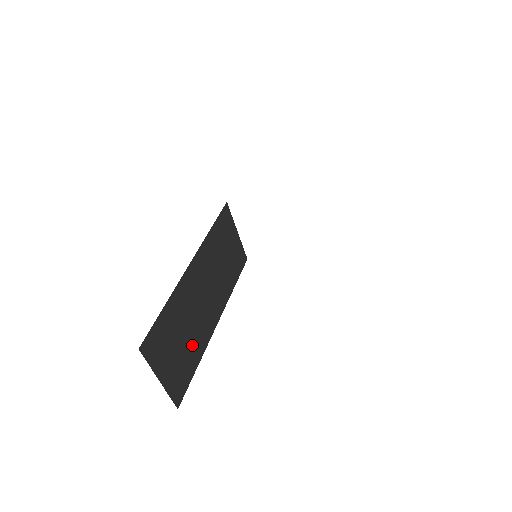
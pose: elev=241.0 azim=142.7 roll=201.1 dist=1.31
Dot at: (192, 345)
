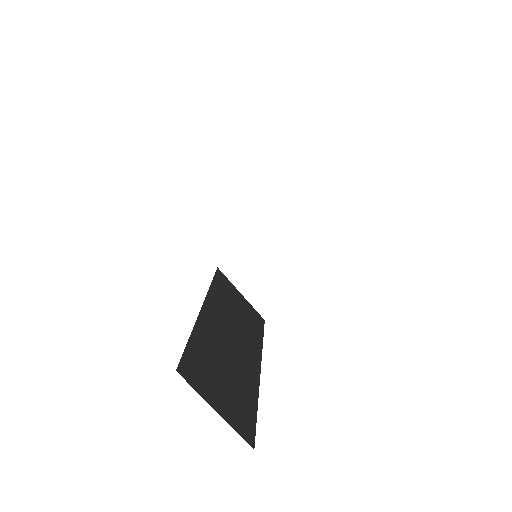
Dot at: (240, 385)
